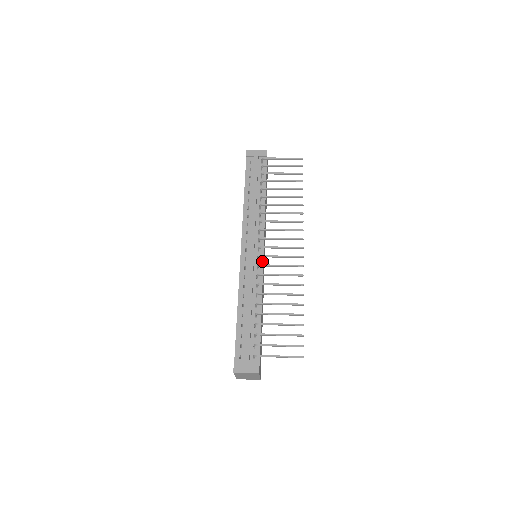
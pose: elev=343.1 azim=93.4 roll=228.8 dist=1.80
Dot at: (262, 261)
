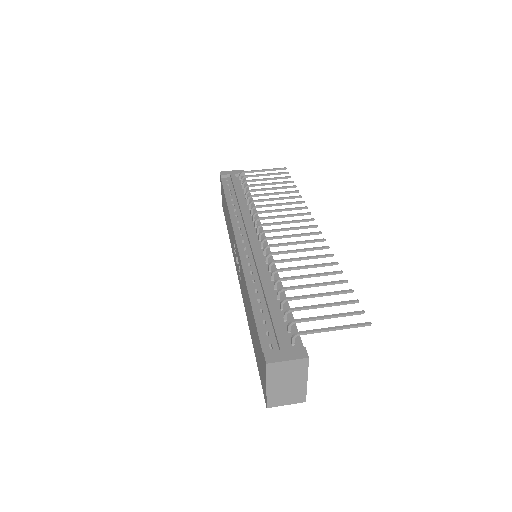
Dot at: (268, 248)
